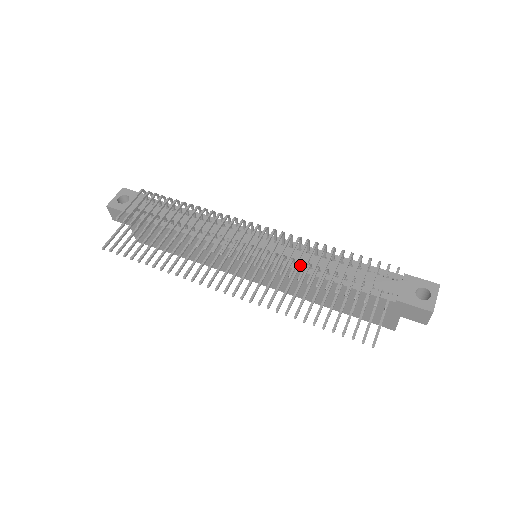
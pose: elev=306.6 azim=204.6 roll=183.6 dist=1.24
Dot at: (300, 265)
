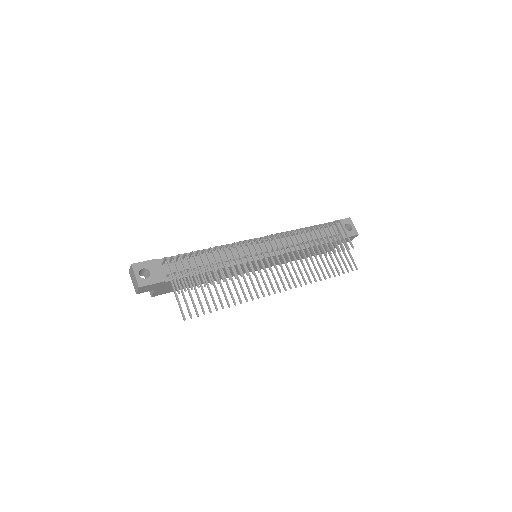
Dot at: occluded
